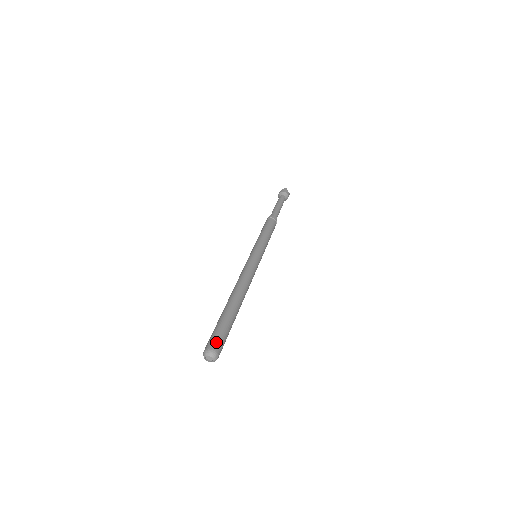
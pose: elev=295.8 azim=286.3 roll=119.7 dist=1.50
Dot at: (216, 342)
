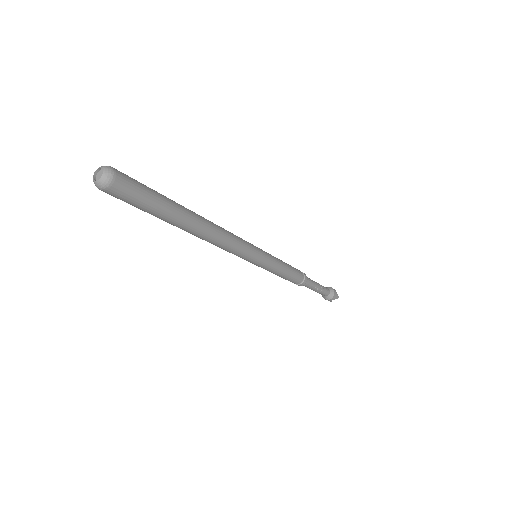
Dot at: occluded
